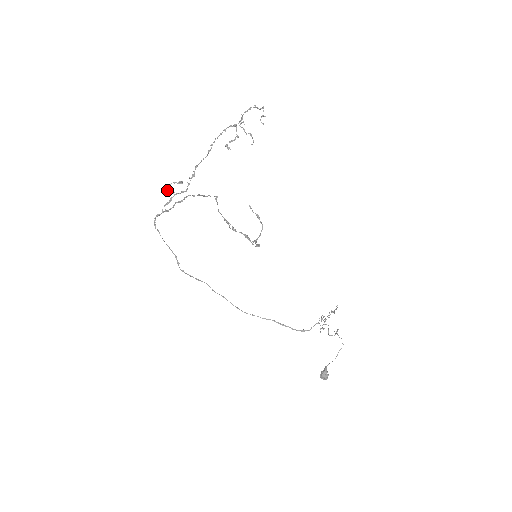
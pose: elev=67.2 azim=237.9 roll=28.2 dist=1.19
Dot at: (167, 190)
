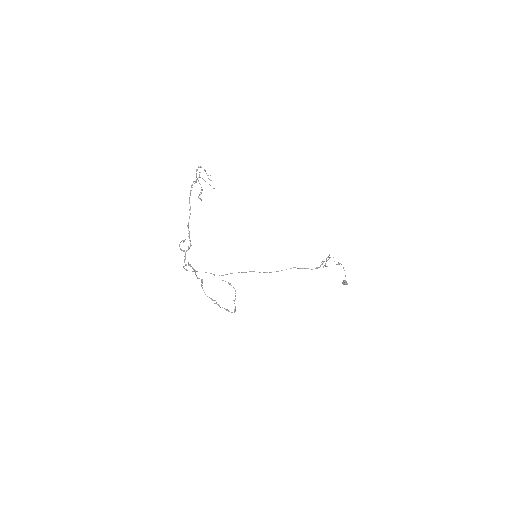
Dot at: (180, 249)
